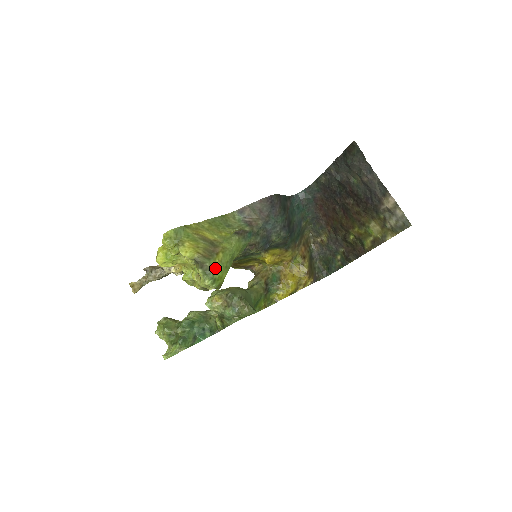
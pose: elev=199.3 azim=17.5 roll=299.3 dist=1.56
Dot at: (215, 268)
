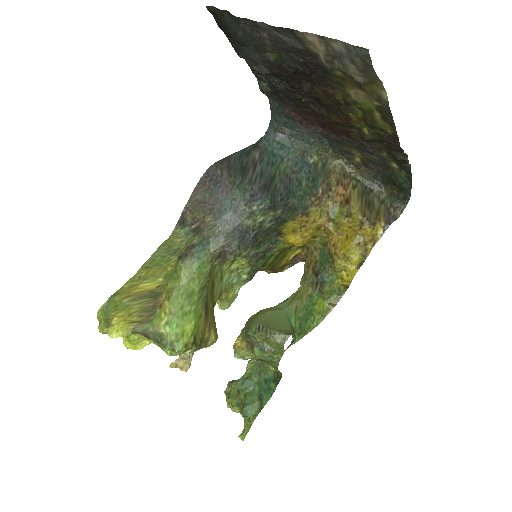
Dot at: (164, 328)
